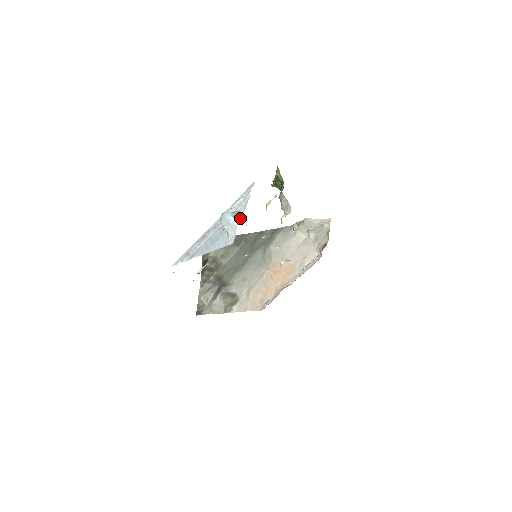
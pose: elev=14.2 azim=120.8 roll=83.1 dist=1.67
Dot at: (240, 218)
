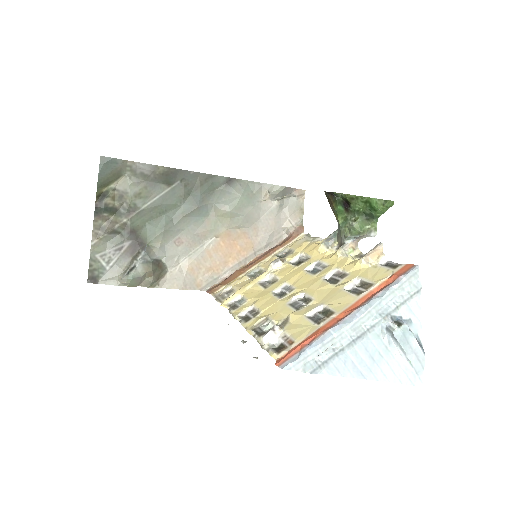
Dot at: (420, 340)
